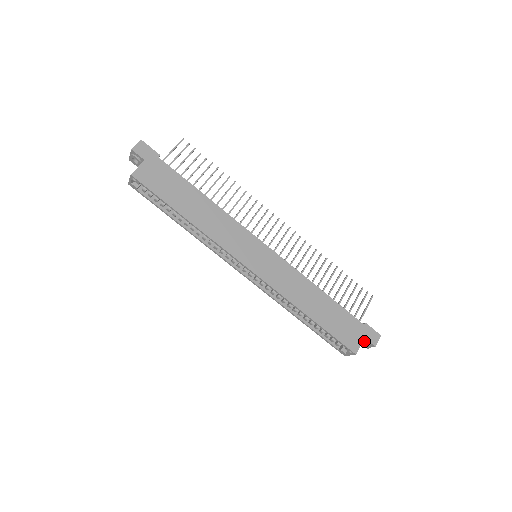
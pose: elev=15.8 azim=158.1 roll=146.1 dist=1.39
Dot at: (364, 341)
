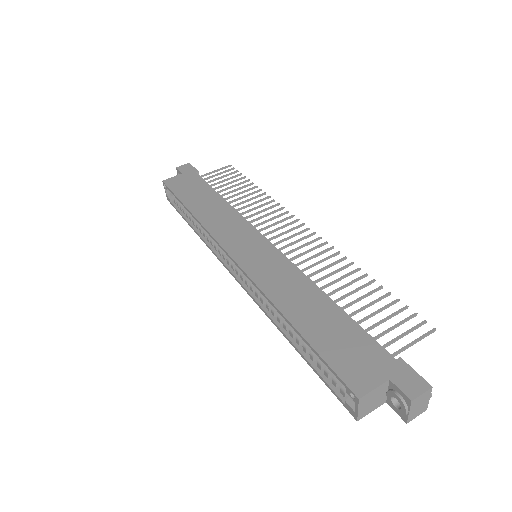
Dot at: (392, 390)
